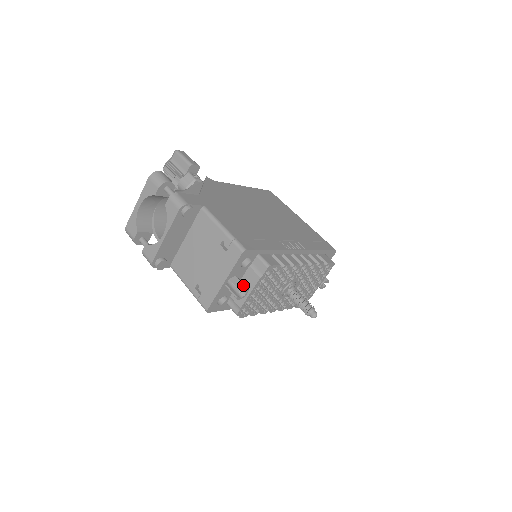
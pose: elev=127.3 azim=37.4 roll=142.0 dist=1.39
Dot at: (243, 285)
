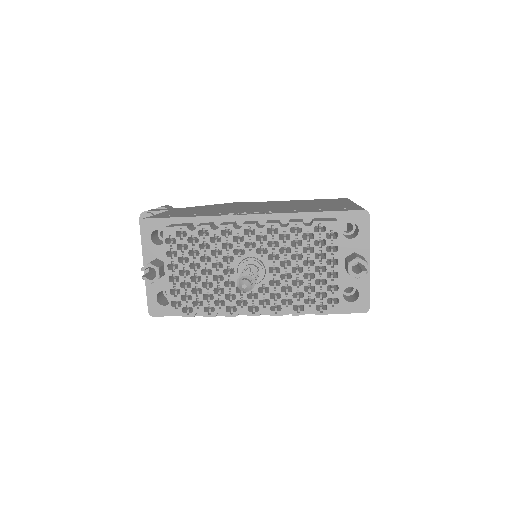
Dot at: (150, 262)
